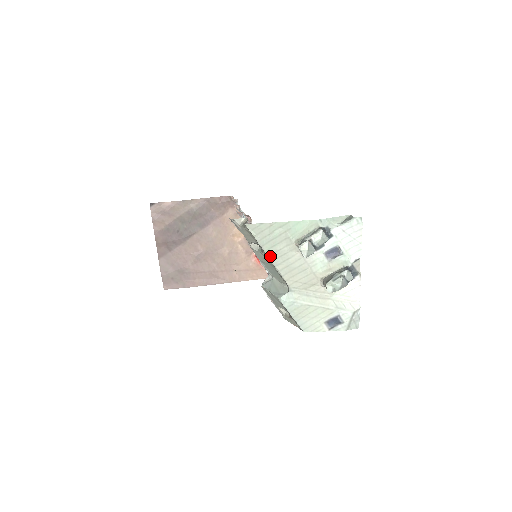
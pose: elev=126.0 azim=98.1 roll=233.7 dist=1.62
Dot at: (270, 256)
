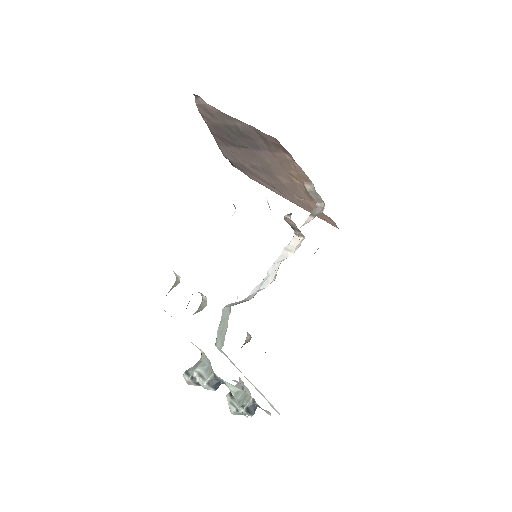
Dot at: occluded
